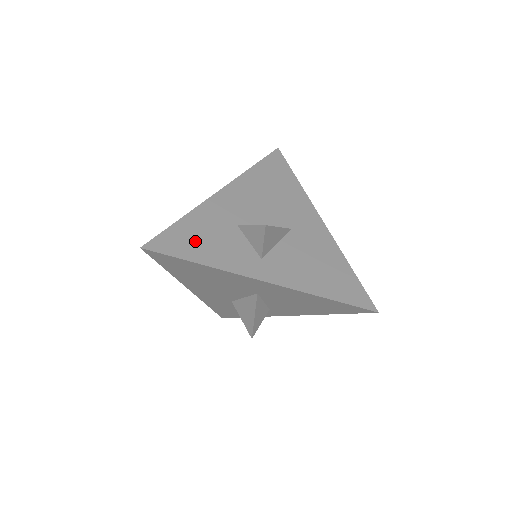
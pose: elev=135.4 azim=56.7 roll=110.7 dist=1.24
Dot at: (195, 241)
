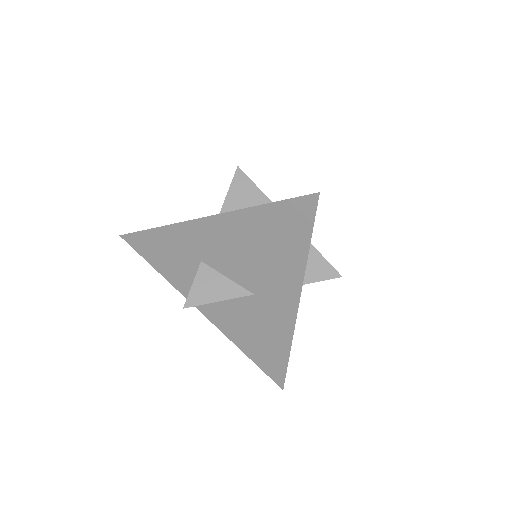
Dot at: (159, 253)
